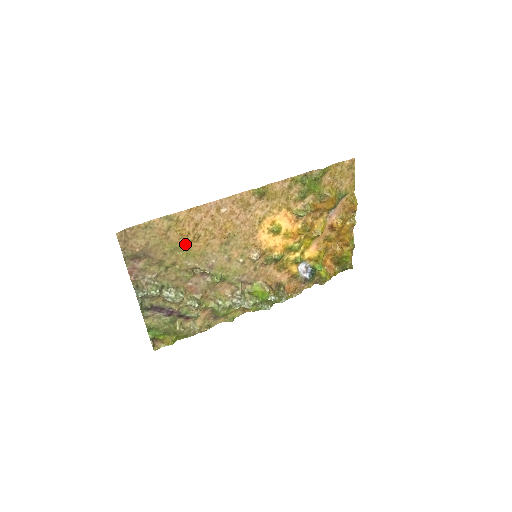
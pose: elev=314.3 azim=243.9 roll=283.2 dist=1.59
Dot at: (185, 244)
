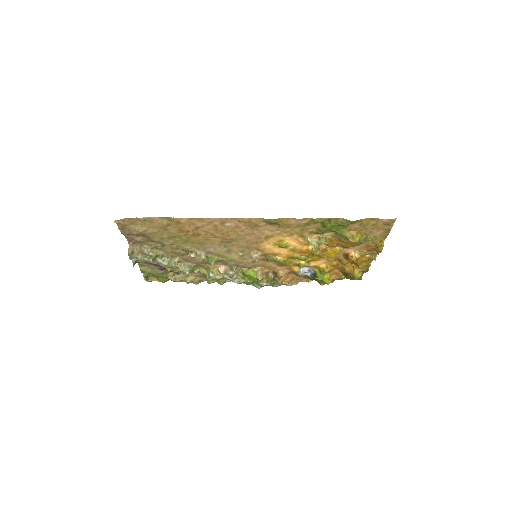
Dot at: (184, 236)
